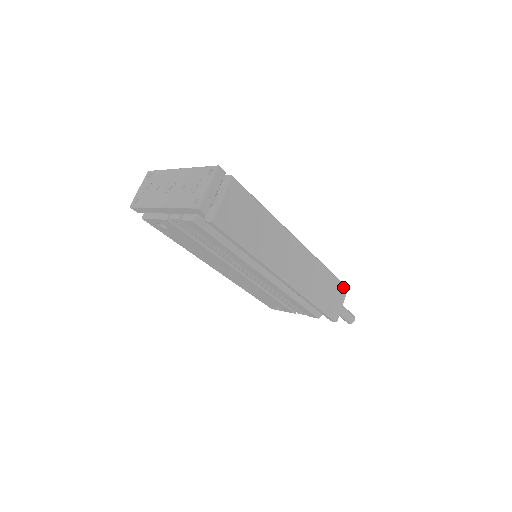
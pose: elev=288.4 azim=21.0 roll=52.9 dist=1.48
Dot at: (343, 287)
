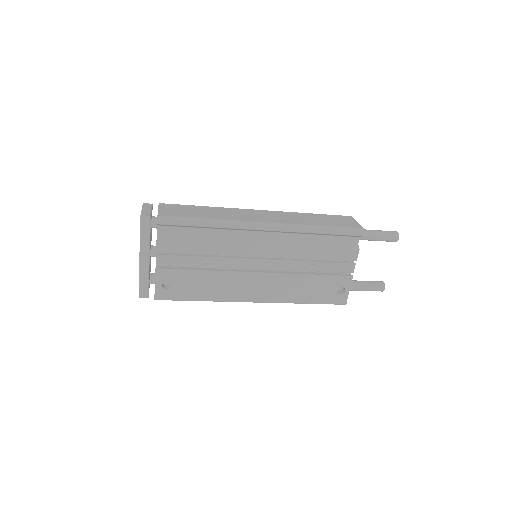
Dot at: (343, 217)
